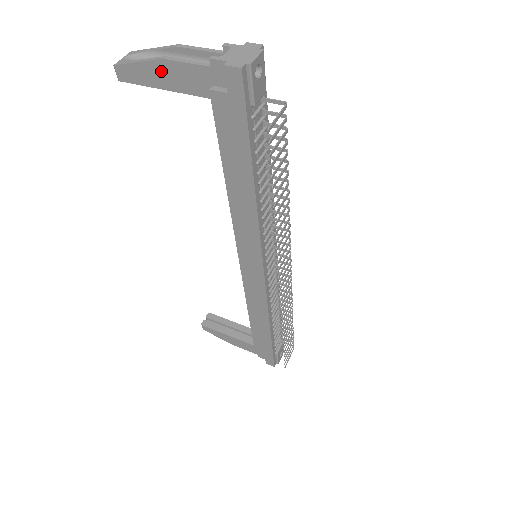
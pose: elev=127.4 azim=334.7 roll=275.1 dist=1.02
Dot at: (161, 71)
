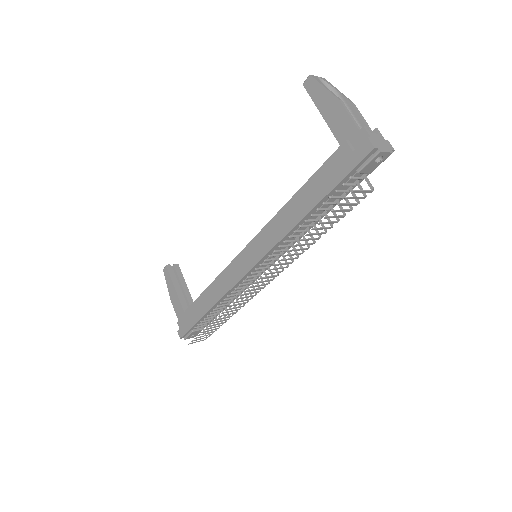
Dot at: (331, 105)
